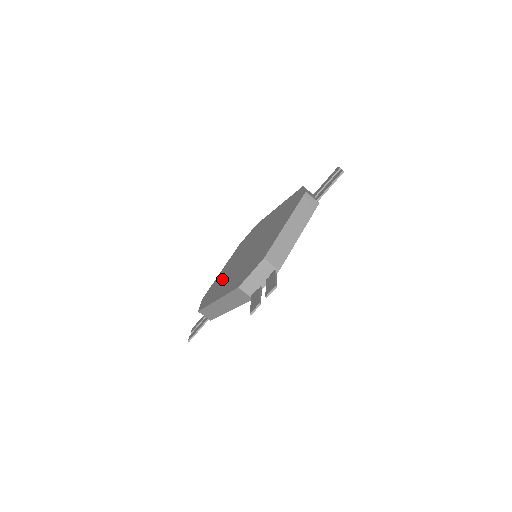
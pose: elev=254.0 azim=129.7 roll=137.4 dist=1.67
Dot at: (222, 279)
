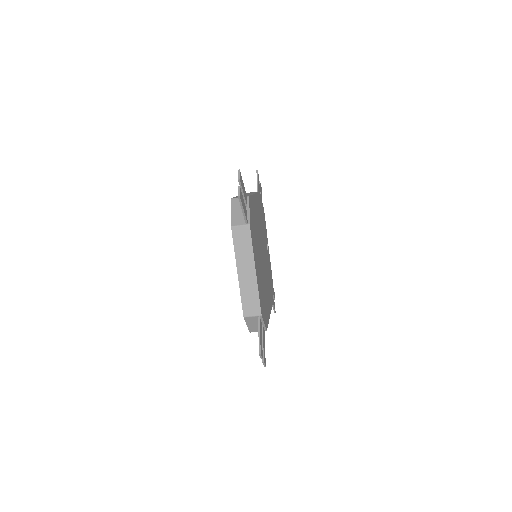
Dot at: occluded
